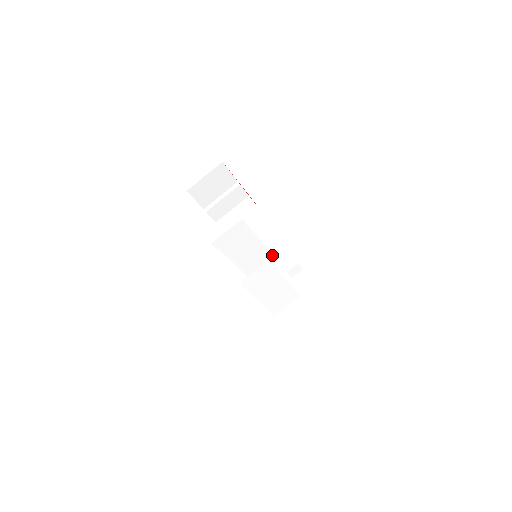
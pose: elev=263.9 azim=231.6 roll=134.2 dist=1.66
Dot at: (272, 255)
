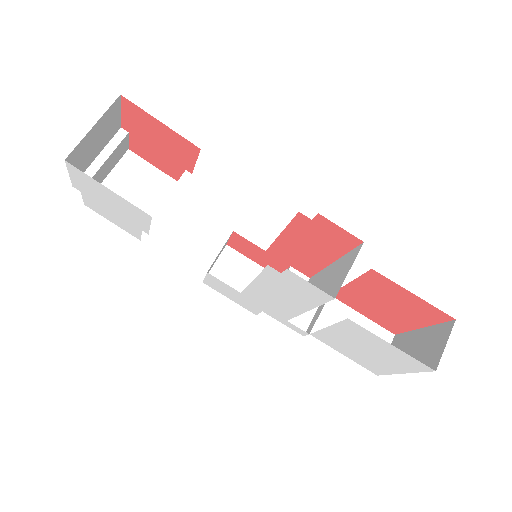
Dot at: occluded
